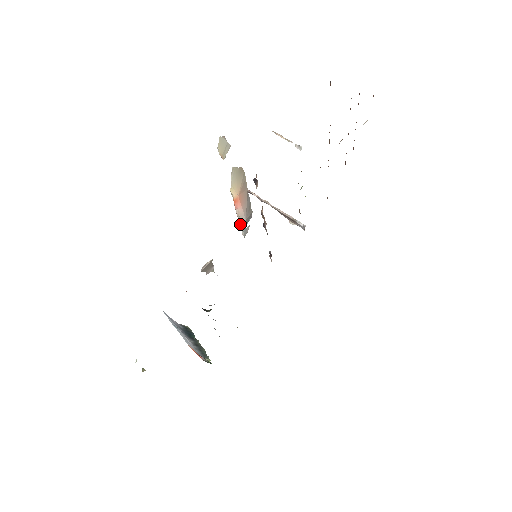
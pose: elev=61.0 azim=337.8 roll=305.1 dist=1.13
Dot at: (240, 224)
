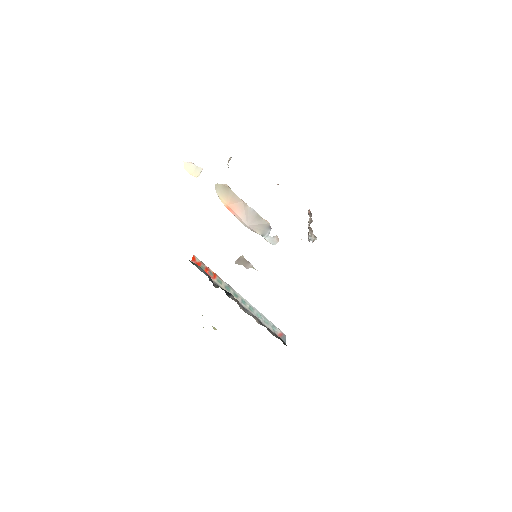
Dot at: (251, 230)
